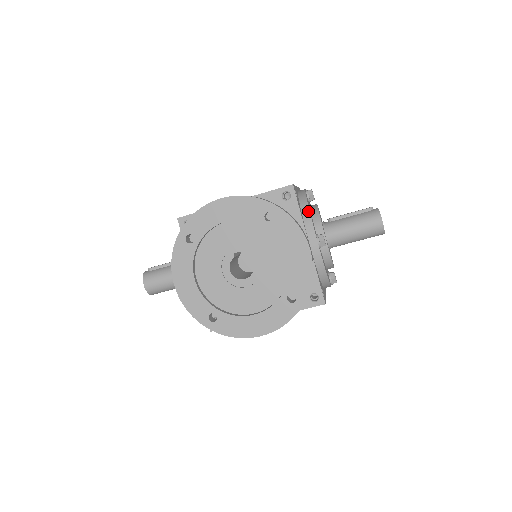
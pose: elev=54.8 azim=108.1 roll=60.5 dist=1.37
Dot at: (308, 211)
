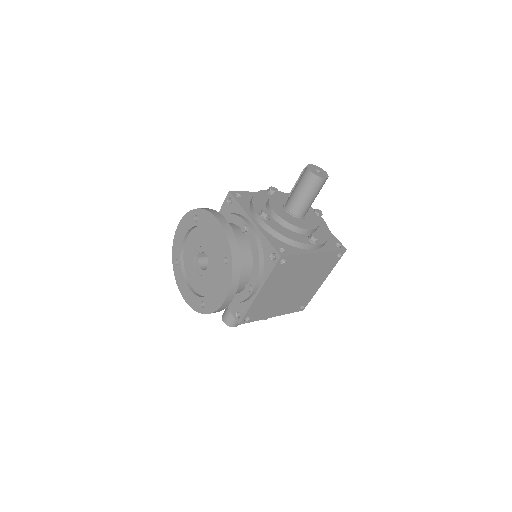
Dot at: (251, 201)
